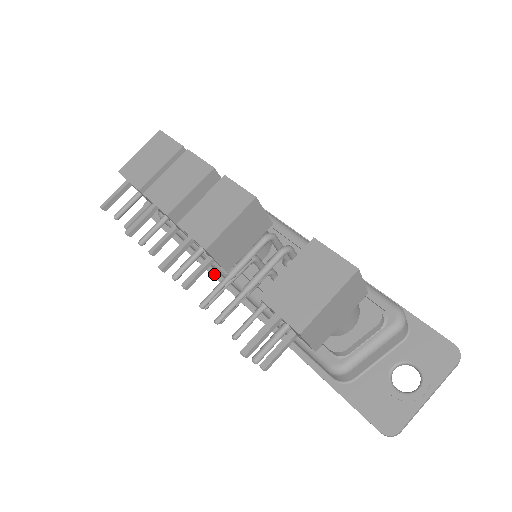
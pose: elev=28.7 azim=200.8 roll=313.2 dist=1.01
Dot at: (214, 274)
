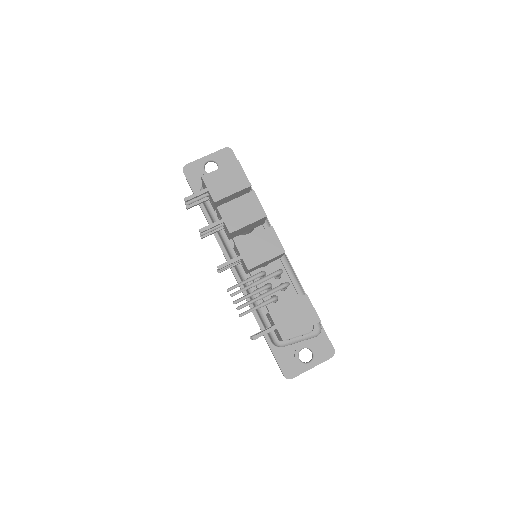
Dot at: (223, 250)
